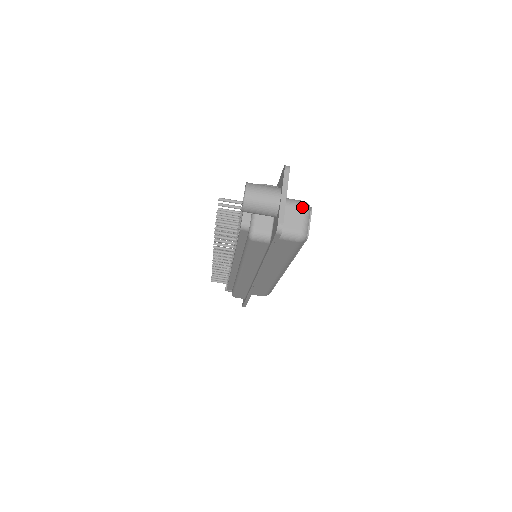
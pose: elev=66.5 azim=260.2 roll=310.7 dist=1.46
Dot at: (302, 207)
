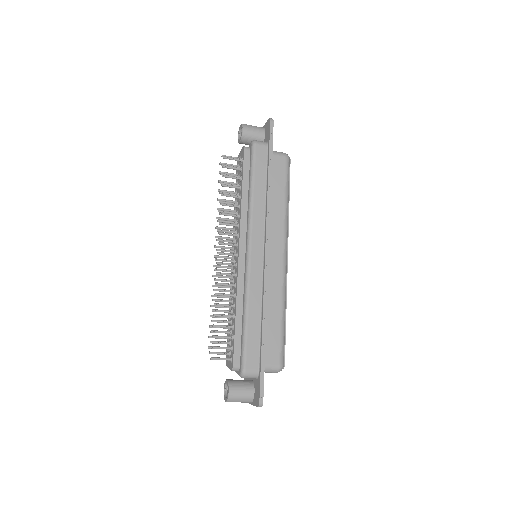
Dot at: occluded
